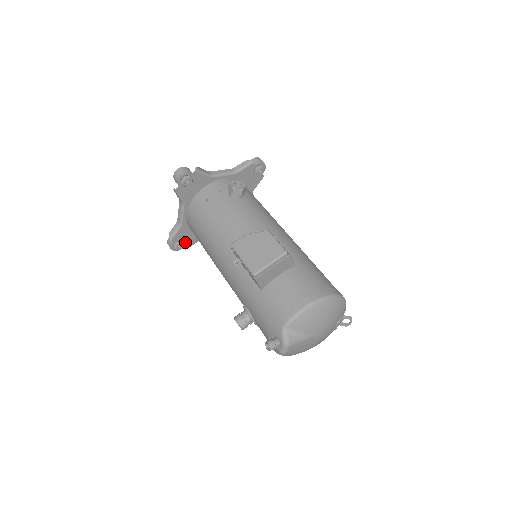
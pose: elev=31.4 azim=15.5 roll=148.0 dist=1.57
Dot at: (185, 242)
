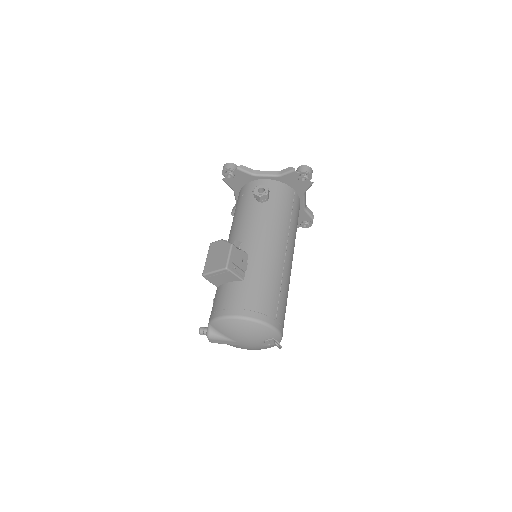
Dot at: occluded
